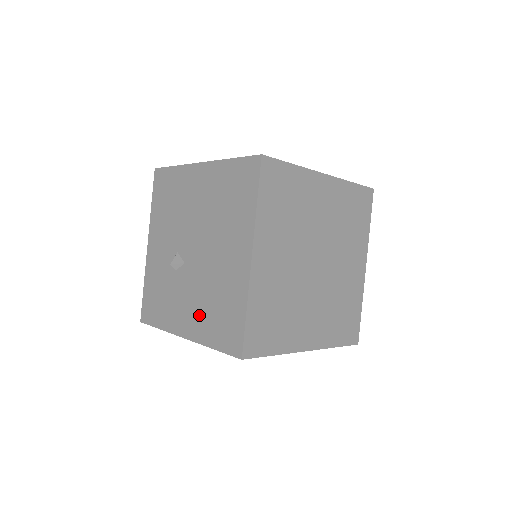
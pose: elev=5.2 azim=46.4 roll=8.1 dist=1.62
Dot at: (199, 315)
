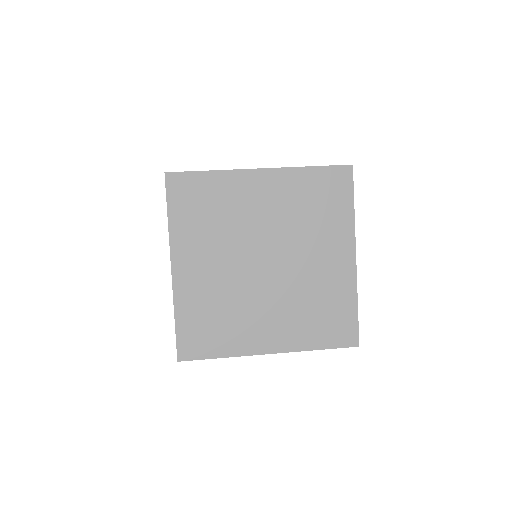
Dot at: occluded
